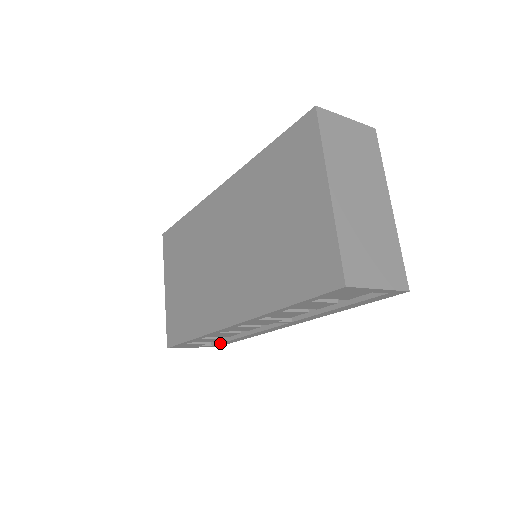
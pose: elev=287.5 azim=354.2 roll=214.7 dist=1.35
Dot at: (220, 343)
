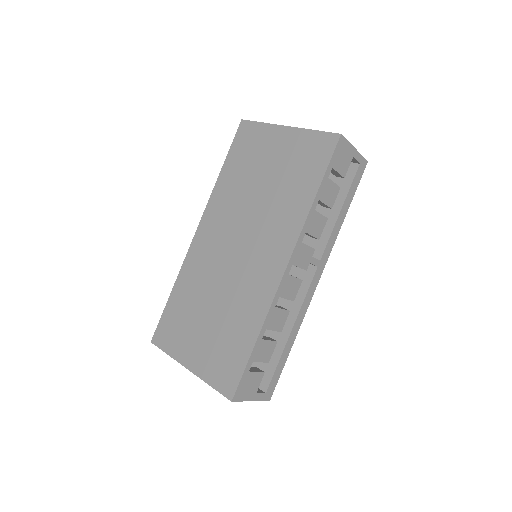
Dot at: (273, 375)
